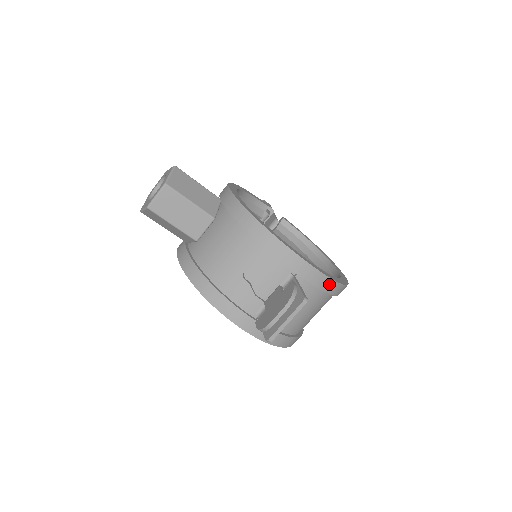
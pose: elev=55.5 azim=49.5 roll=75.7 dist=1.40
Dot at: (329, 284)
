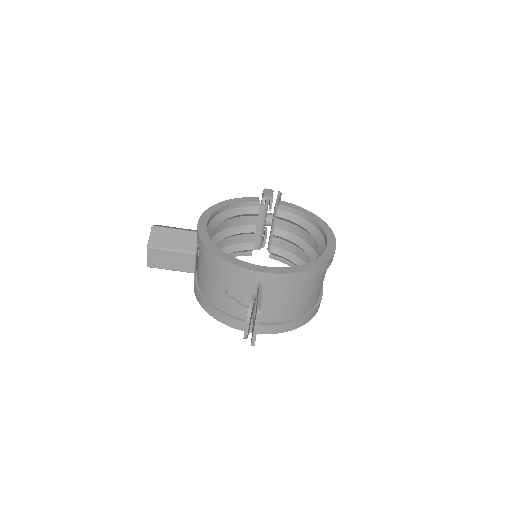
Dot at: (295, 277)
